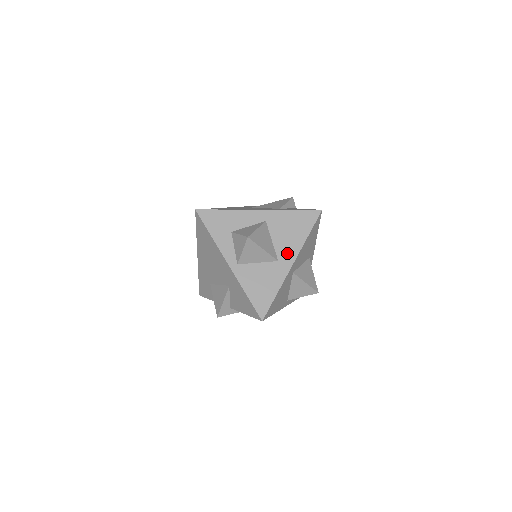
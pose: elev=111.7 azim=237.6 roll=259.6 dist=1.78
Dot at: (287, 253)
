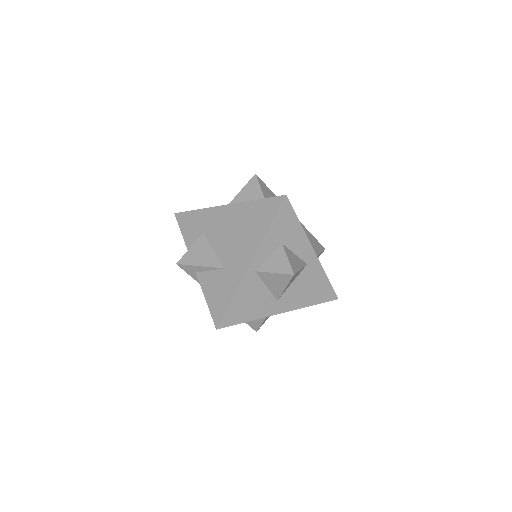
Dot at: (288, 302)
